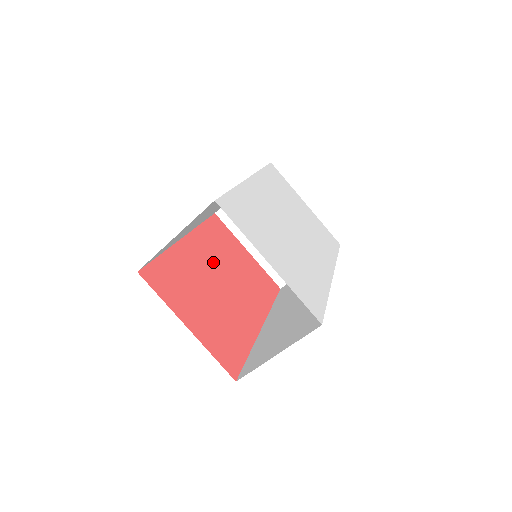
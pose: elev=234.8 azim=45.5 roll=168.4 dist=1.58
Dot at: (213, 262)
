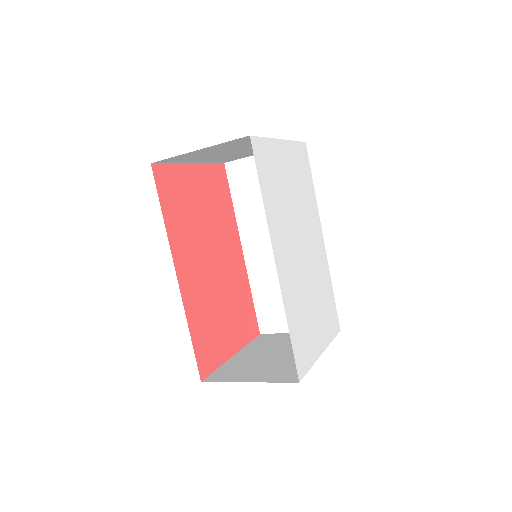
Dot at: (199, 254)
